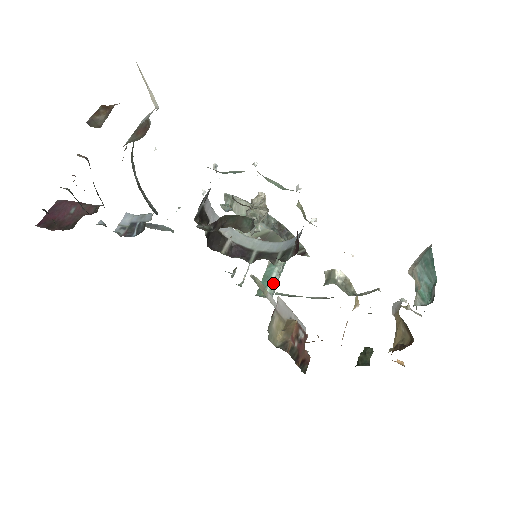
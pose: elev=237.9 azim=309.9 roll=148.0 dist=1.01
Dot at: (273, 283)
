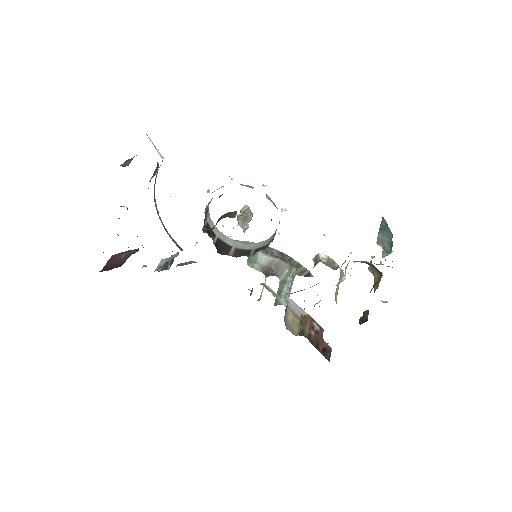
Dot at: (285, 295)
